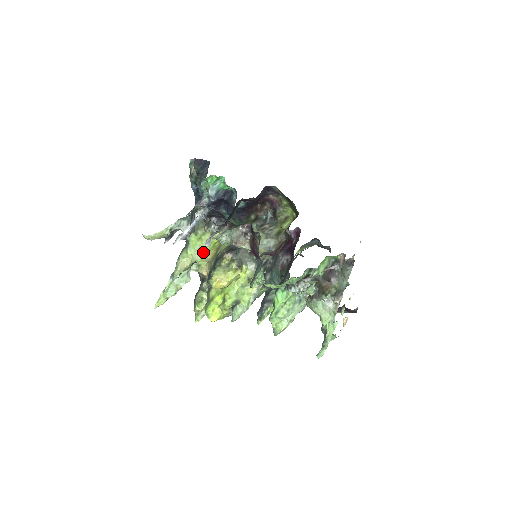
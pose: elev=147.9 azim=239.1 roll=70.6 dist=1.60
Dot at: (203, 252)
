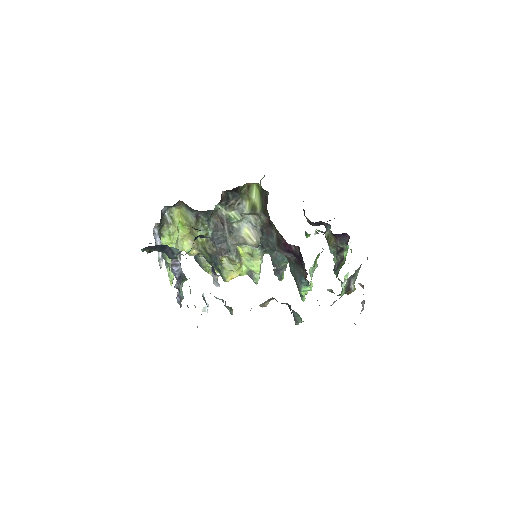
Dot at: (179, 240)
